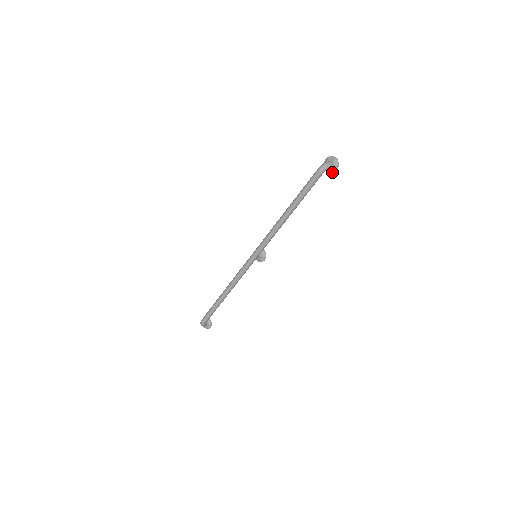
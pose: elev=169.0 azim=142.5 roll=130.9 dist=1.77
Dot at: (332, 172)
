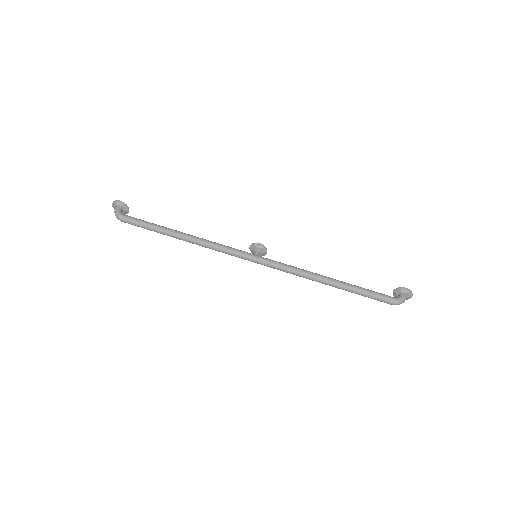
Dot at: occluded
